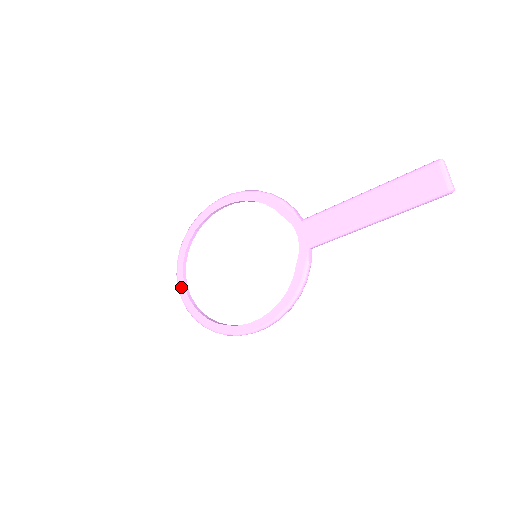
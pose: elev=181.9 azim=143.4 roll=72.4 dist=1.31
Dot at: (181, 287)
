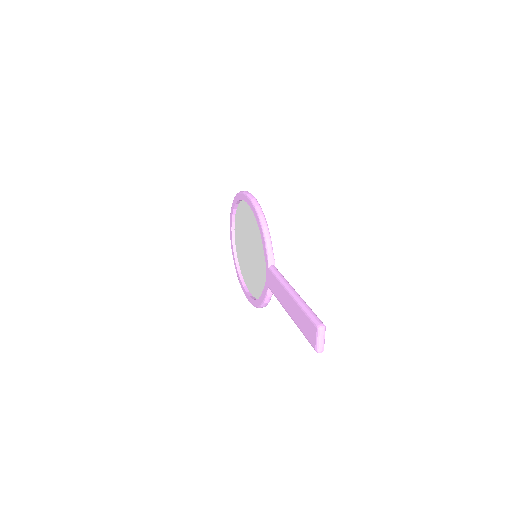
Dot at: (230, 229)
